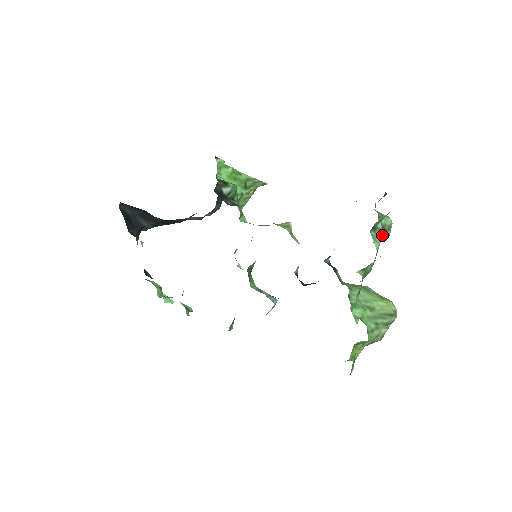
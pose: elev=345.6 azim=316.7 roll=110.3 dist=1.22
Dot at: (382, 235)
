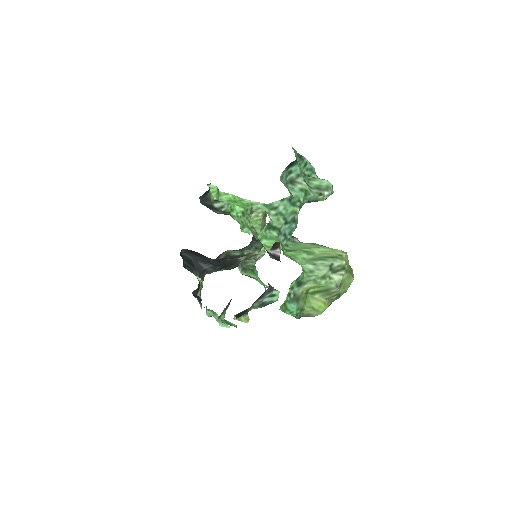
Dot at: (307, 189)
